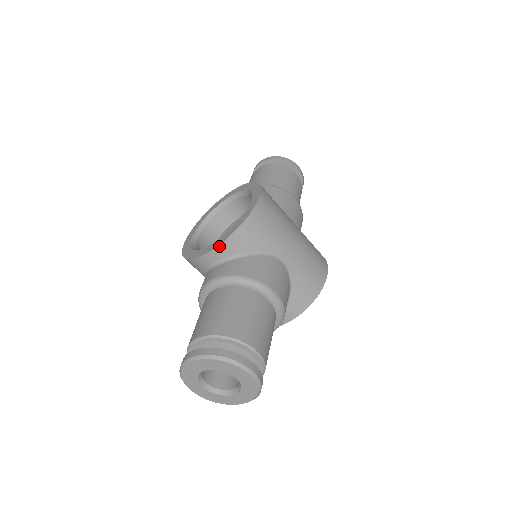
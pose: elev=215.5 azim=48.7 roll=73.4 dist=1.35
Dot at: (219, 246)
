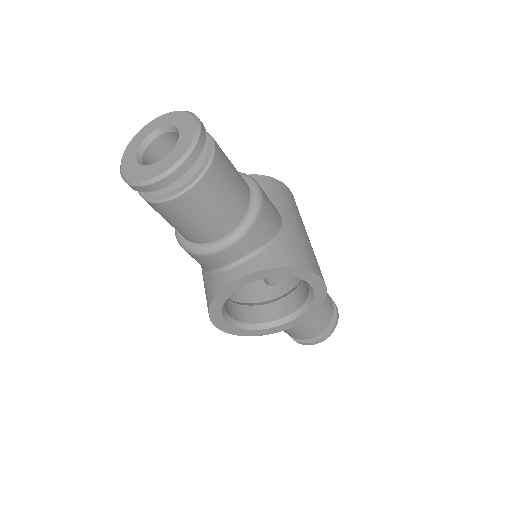
Dot at: occluded
